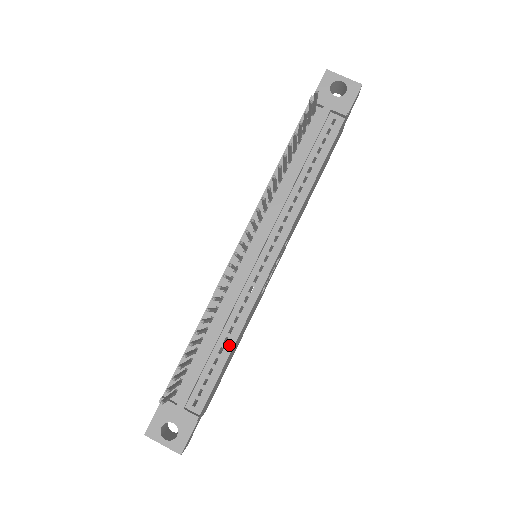
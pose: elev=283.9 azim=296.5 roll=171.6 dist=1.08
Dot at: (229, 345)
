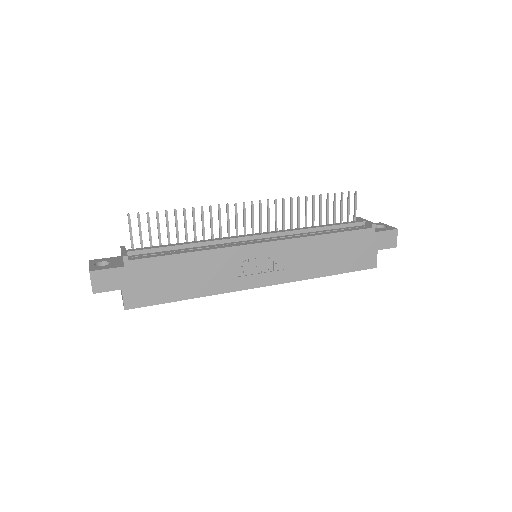
Dot at: (190, 251)
